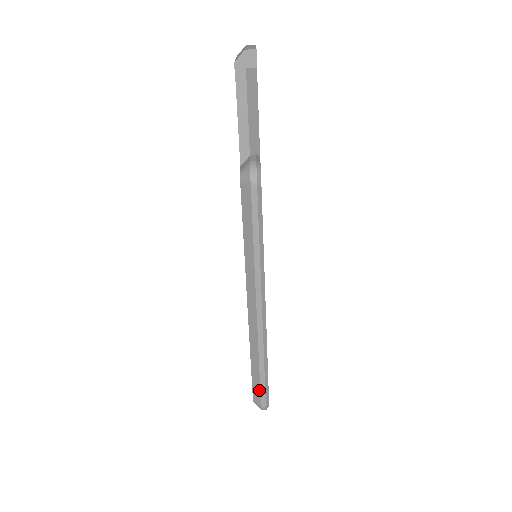
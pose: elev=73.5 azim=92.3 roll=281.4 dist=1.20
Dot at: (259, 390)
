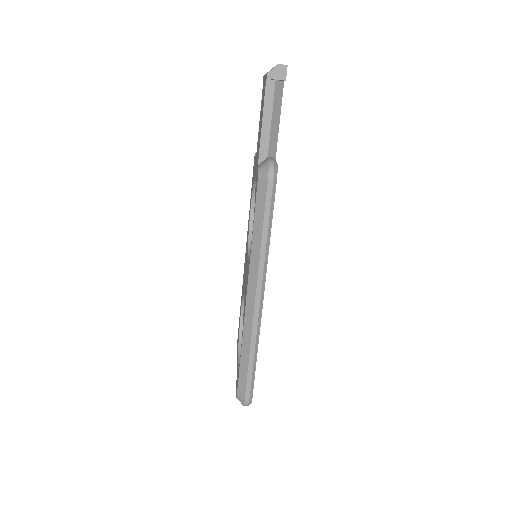
Dot at: (245, 383)
